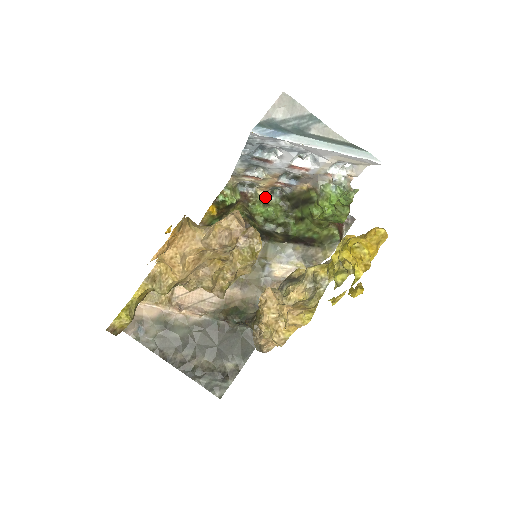
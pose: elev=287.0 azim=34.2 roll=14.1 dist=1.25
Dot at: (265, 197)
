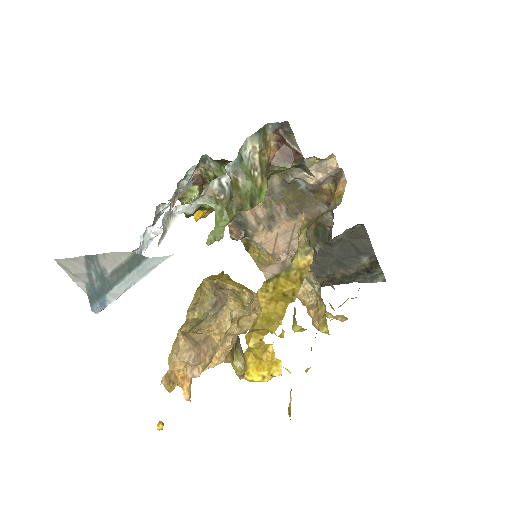
Dot at: (206, 171)
